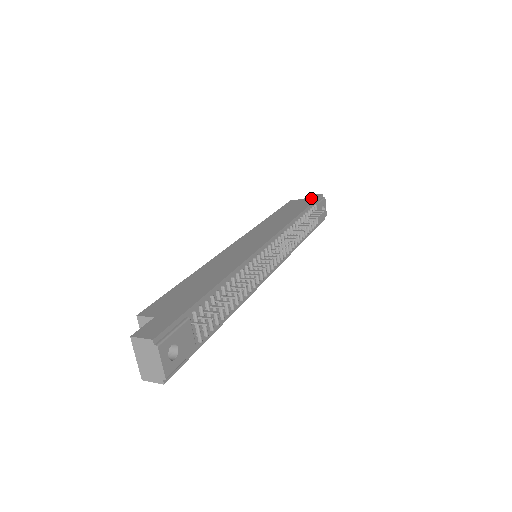
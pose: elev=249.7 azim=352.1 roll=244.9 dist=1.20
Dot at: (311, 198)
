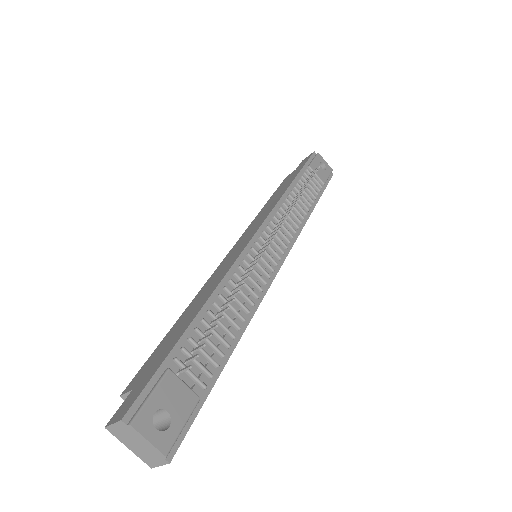
Dot at: (302, 163)
